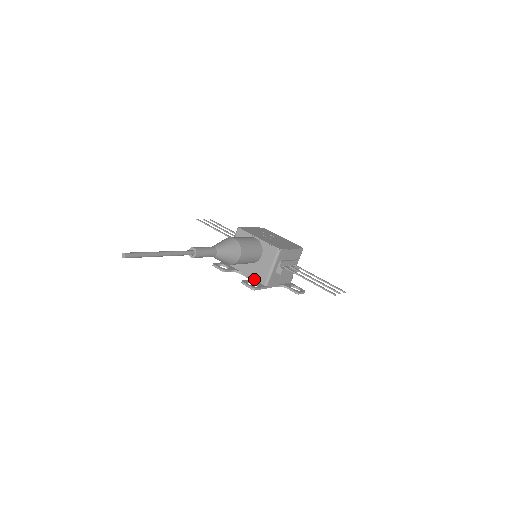
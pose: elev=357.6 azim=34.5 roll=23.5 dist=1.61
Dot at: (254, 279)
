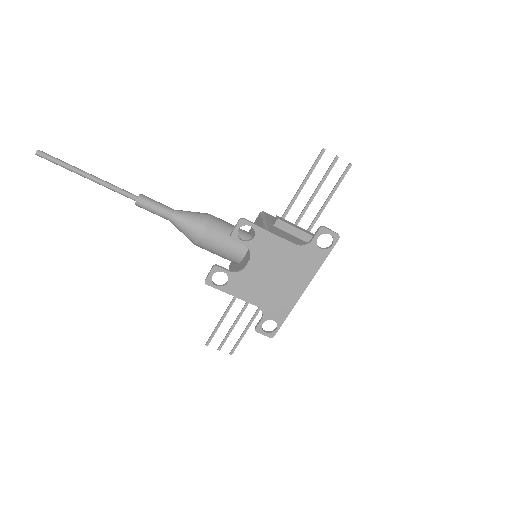
Dot at: (255, 247)
